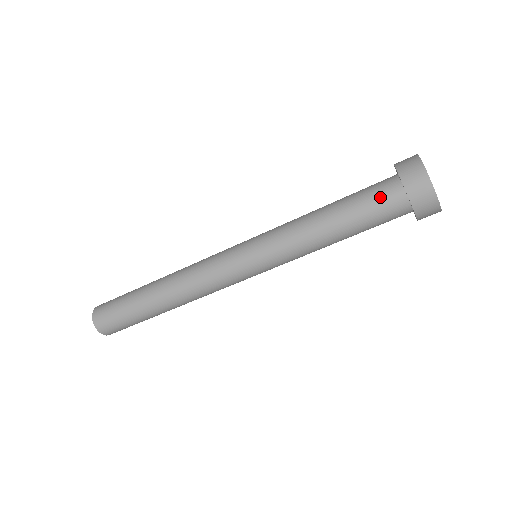
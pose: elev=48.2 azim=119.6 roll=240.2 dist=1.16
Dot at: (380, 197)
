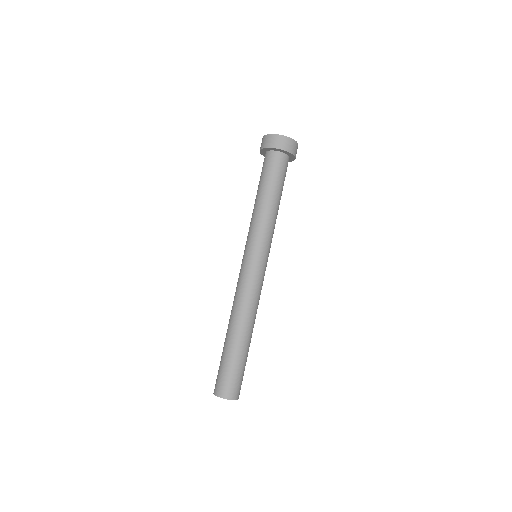
Dot at: (263, 165)
